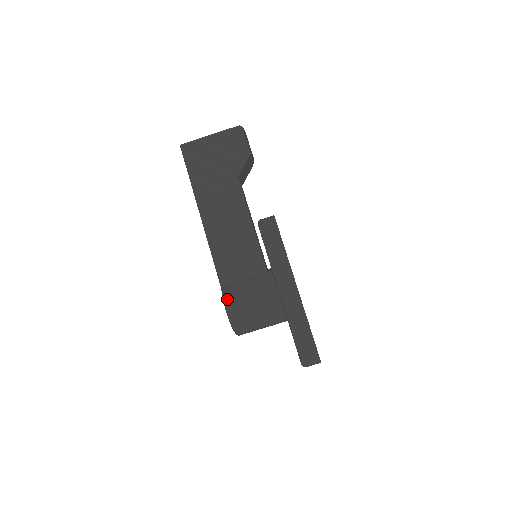
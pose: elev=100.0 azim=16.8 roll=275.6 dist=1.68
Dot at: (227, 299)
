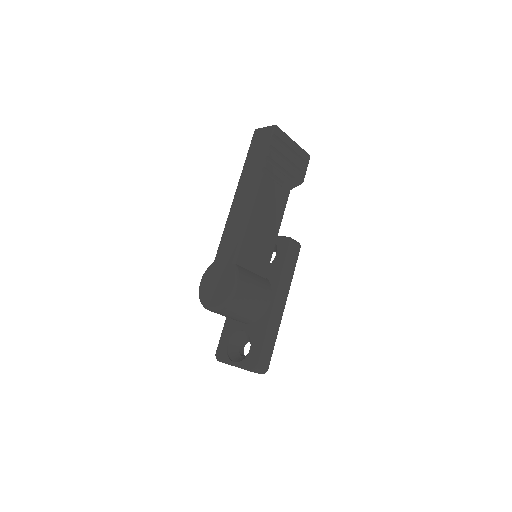
Dot at: (241, 279)
